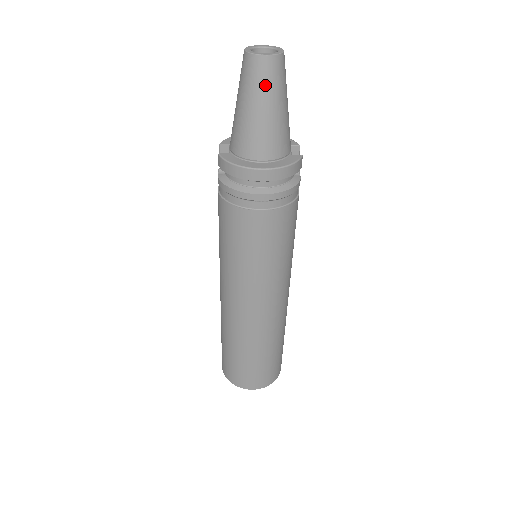
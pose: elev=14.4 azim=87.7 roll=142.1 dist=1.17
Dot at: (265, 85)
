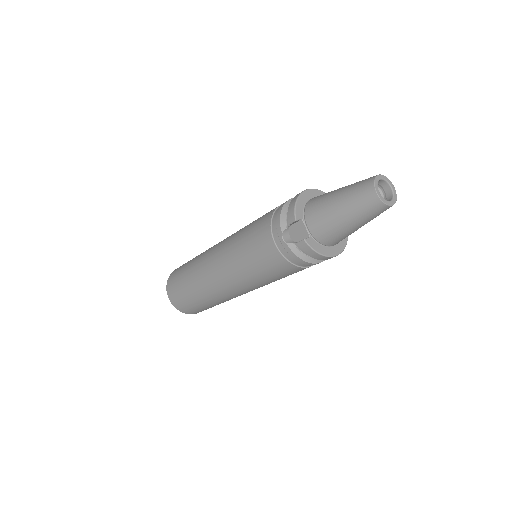
Dot at: occluded
